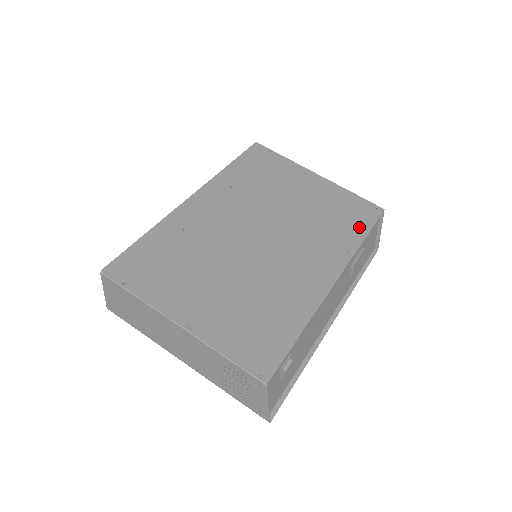
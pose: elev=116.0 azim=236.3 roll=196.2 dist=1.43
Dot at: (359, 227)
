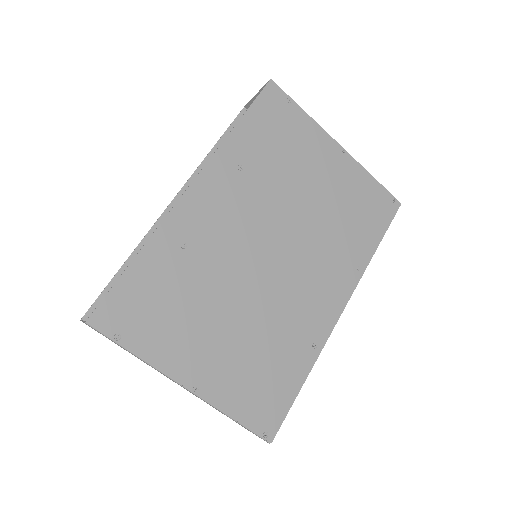
Dot at: (373, 233)
